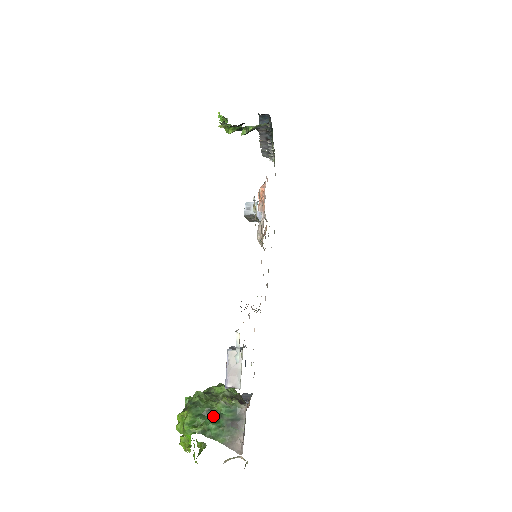
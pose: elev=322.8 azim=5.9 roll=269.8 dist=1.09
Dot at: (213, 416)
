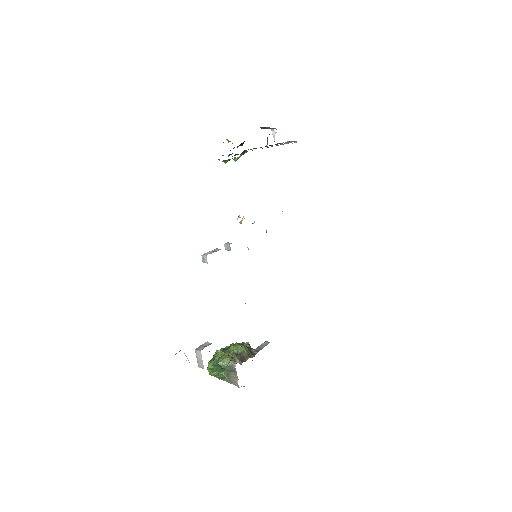
Dot at: (221, 367)
